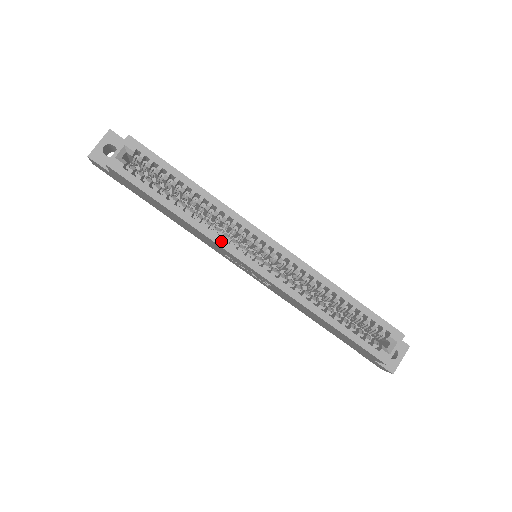
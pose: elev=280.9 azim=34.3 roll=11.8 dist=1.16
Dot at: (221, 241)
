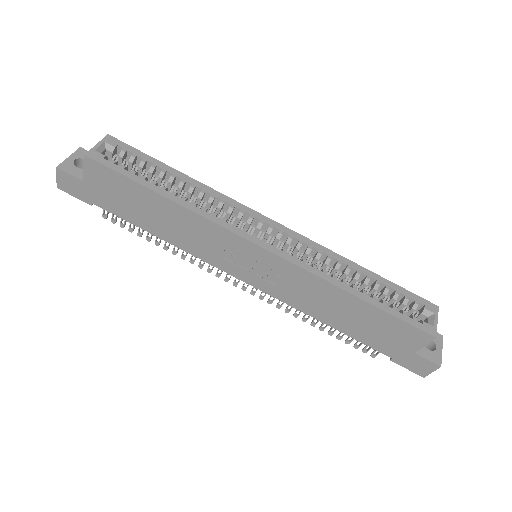
Dot at: (222, 222)
